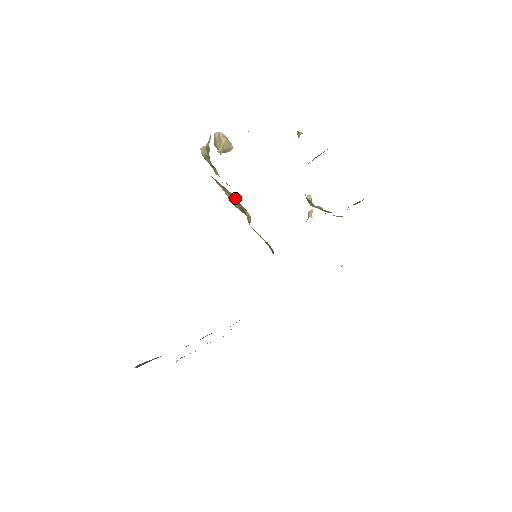
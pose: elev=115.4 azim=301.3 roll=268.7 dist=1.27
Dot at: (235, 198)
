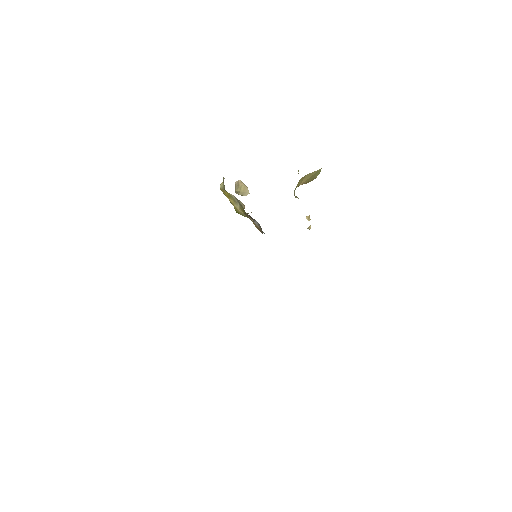
Dot at: (236, 199)
